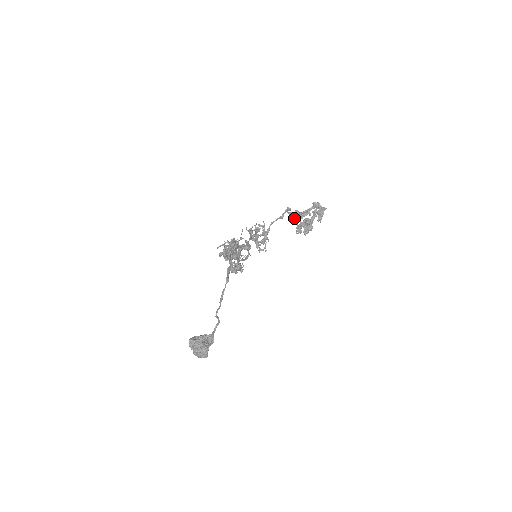
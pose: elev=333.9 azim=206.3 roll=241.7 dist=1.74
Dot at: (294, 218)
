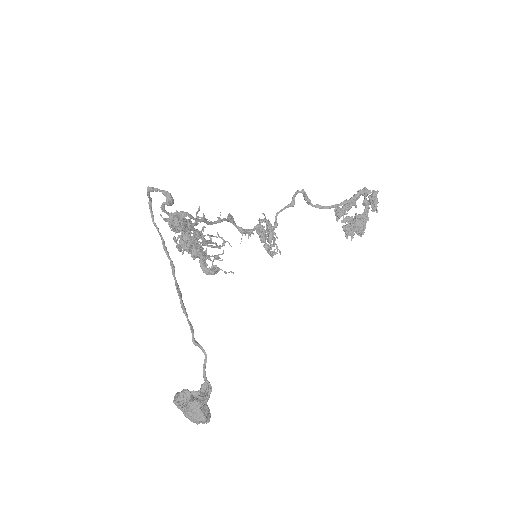
Dot at: (337, 219)
